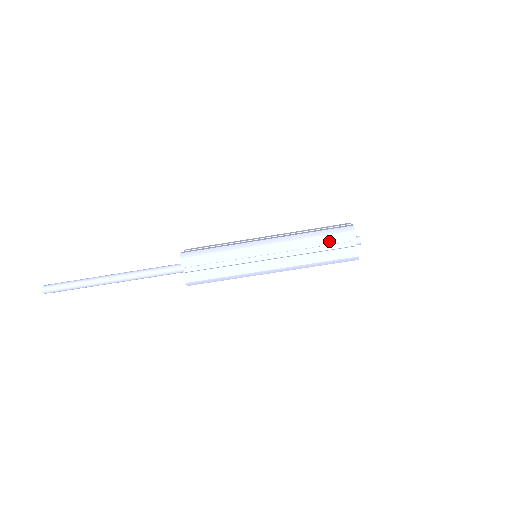
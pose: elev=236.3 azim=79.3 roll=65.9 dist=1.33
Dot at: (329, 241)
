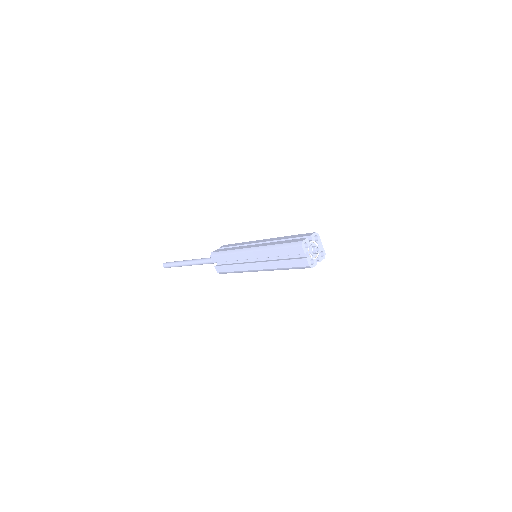
Dot at: occluded
